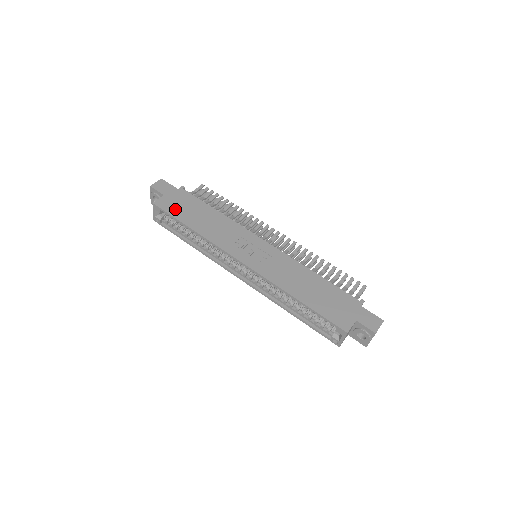
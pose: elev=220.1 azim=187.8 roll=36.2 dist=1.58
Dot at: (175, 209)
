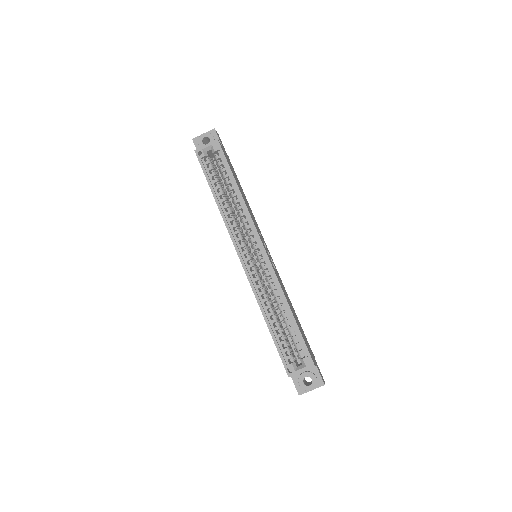
Dot at: occluded
